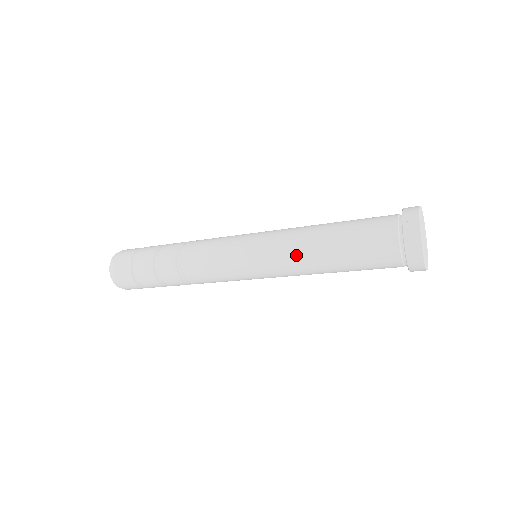
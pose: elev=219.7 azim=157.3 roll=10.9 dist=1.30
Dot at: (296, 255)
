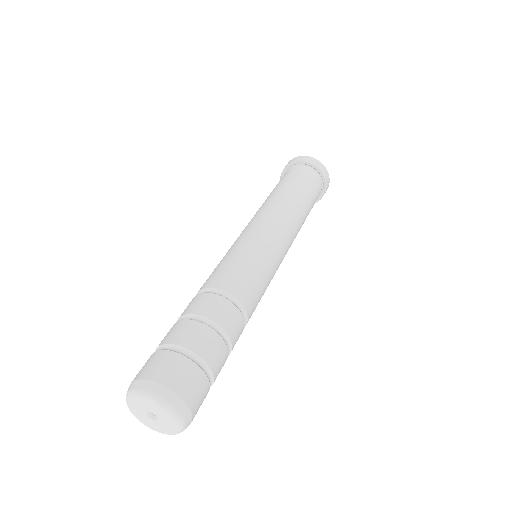
Dot at: (266, 207)
